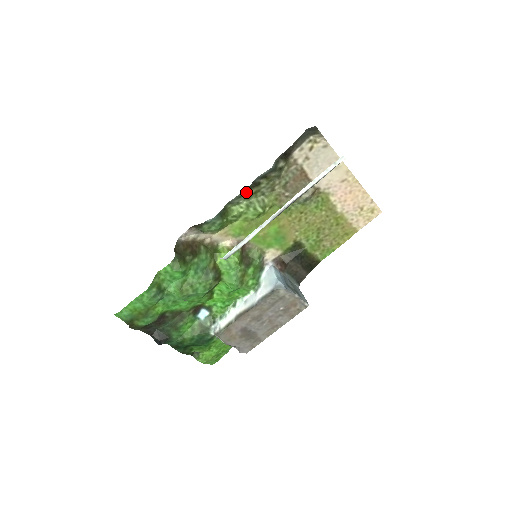
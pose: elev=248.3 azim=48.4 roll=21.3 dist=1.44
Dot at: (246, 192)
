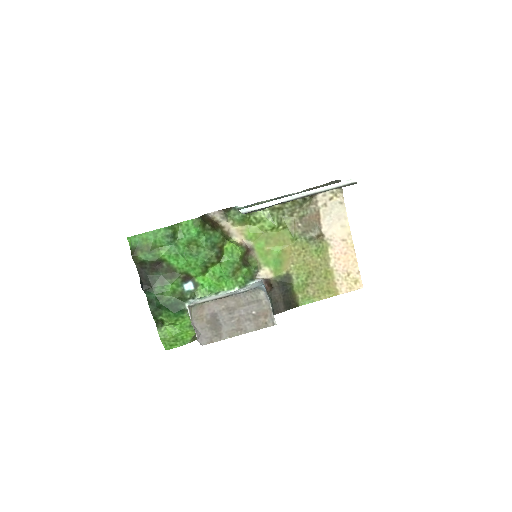
Dot at: occluded
